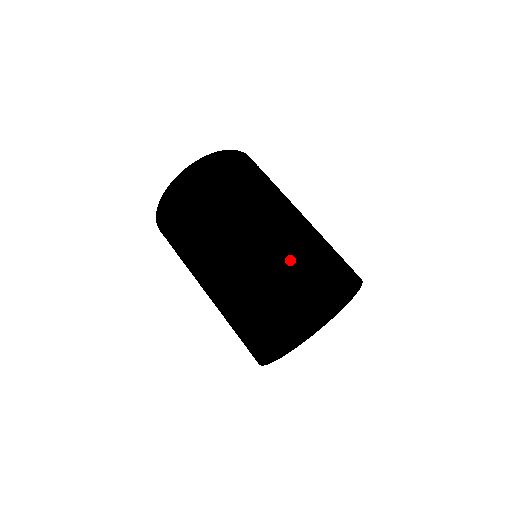
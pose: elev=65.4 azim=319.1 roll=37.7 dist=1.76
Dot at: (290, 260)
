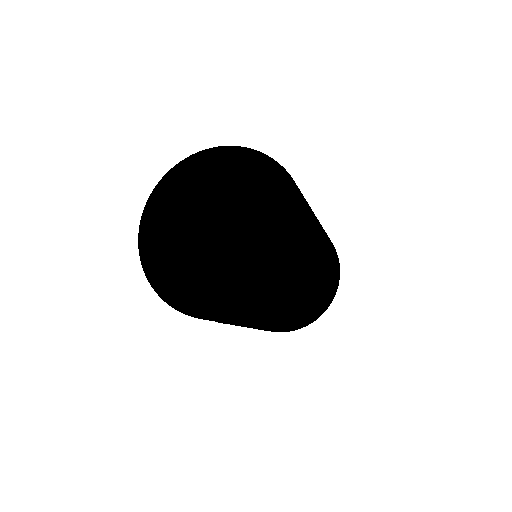
Dot at: occluded
